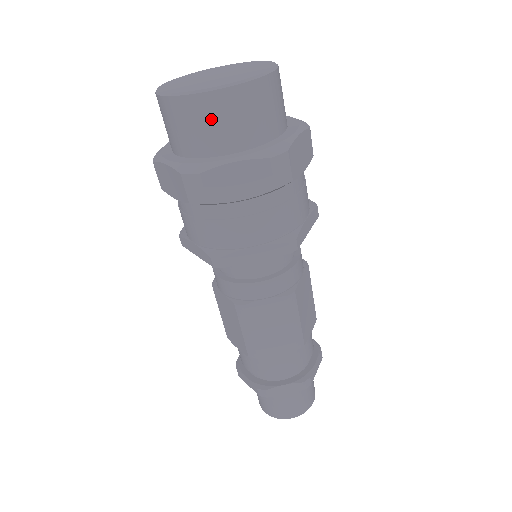
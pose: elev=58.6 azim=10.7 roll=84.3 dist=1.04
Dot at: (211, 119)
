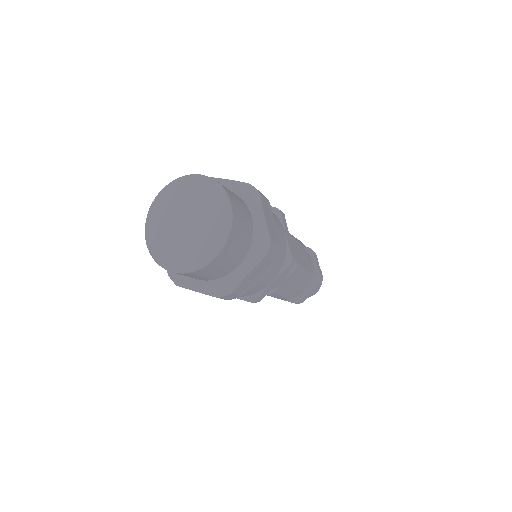
Dot at: (219, 267)
